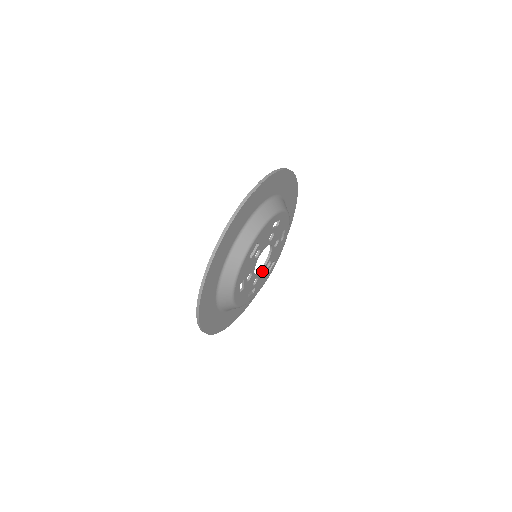
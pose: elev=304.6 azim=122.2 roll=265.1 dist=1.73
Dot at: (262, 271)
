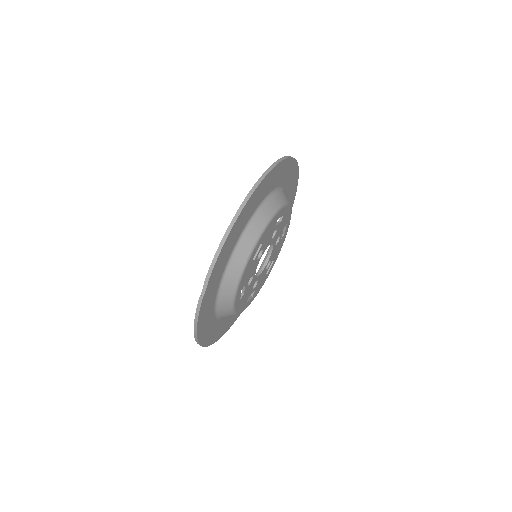
Dot at: (272, 253)
